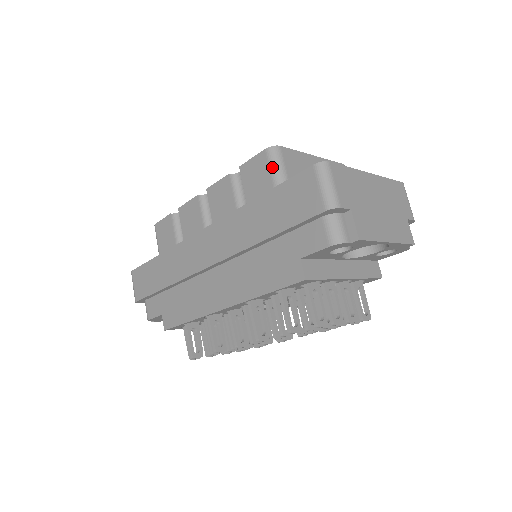
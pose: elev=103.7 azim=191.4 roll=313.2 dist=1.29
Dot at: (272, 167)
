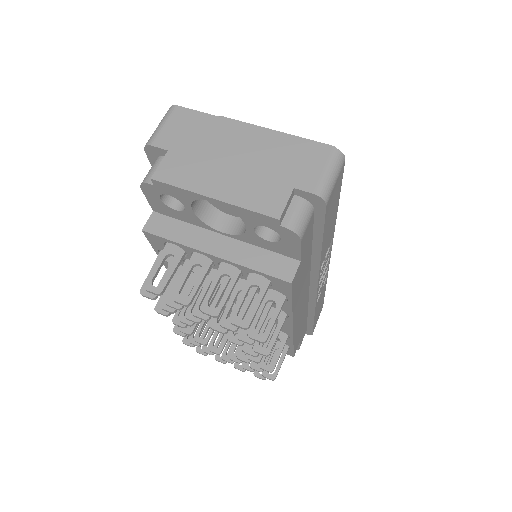
Dot at: occluded
